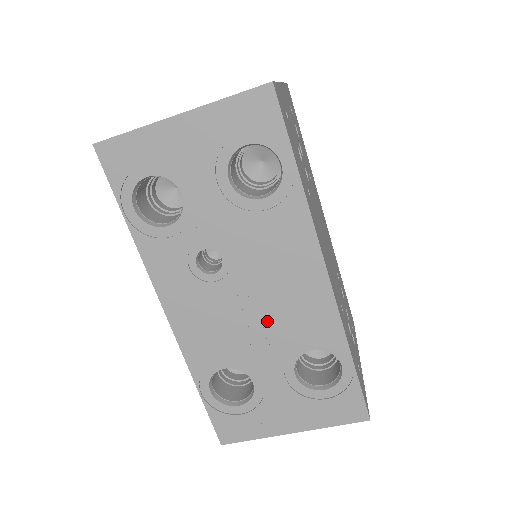
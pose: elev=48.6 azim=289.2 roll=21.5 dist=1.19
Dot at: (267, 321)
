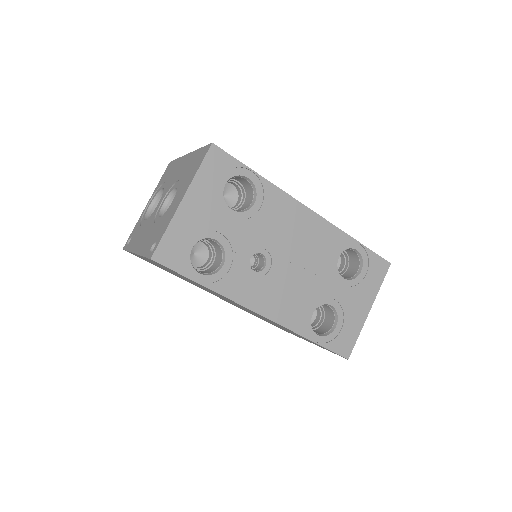
Dot at: (309, 264)
